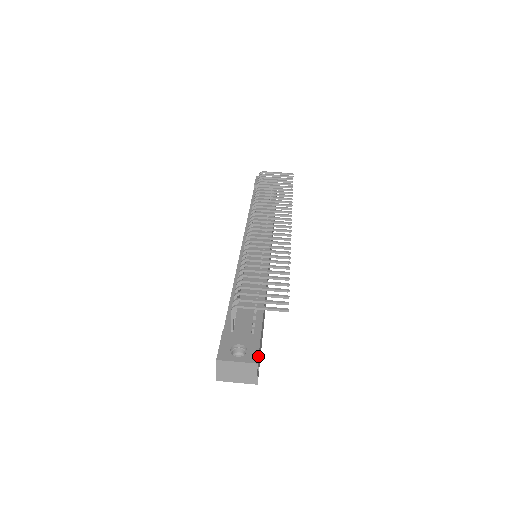
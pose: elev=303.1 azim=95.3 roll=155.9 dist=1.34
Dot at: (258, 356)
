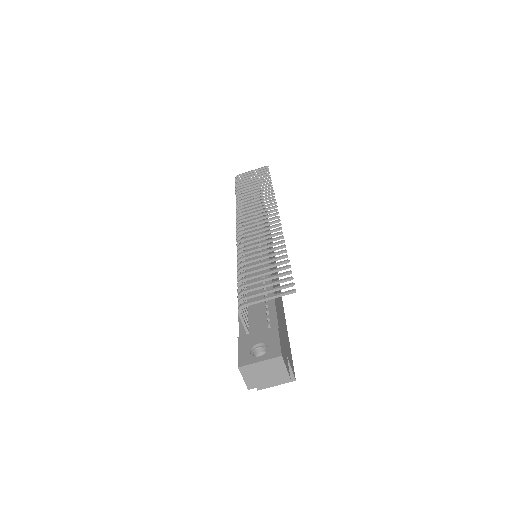
Dot at: (280, 348)
